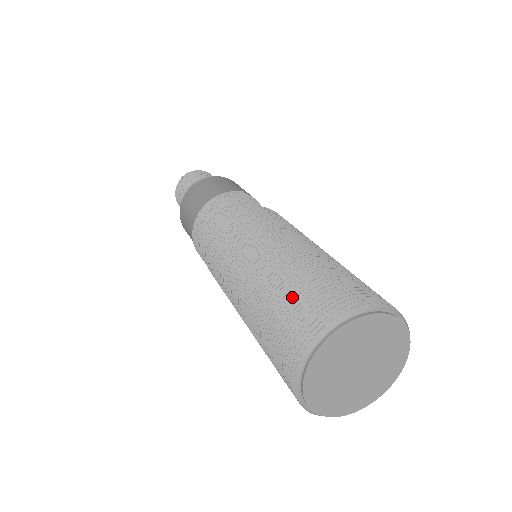
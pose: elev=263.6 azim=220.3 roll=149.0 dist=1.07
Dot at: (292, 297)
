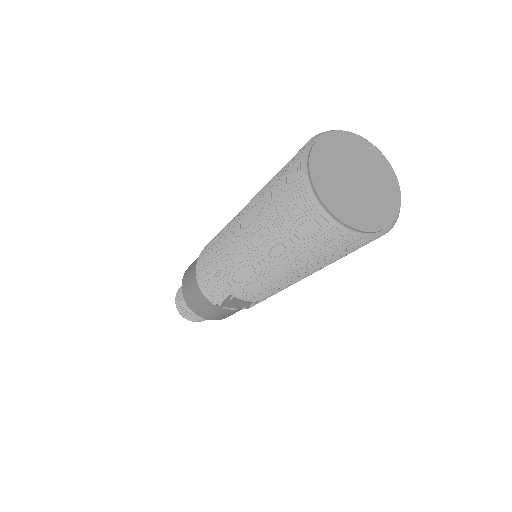
Dot at: (276, 188)
